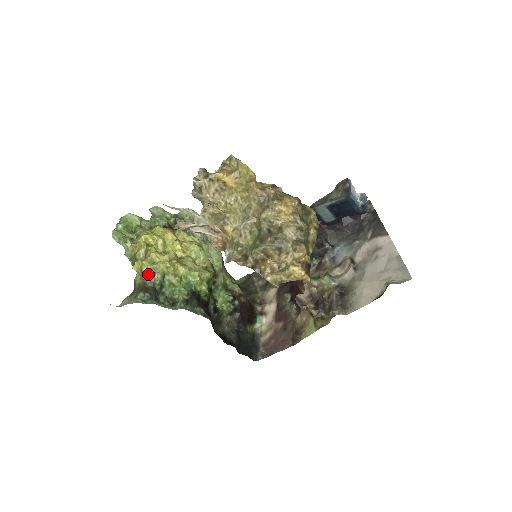
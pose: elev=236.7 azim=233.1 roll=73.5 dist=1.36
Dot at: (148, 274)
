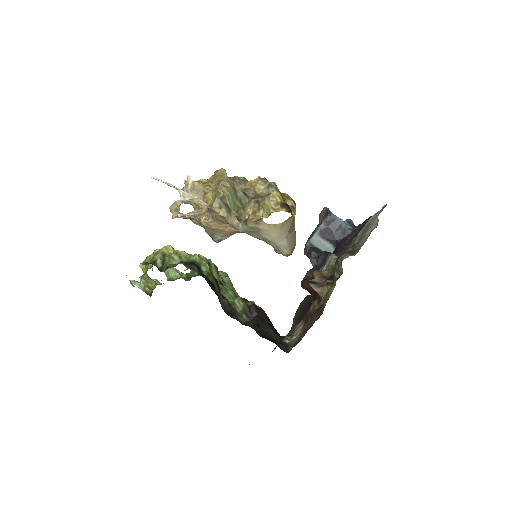
Dot at: (151, 260)
